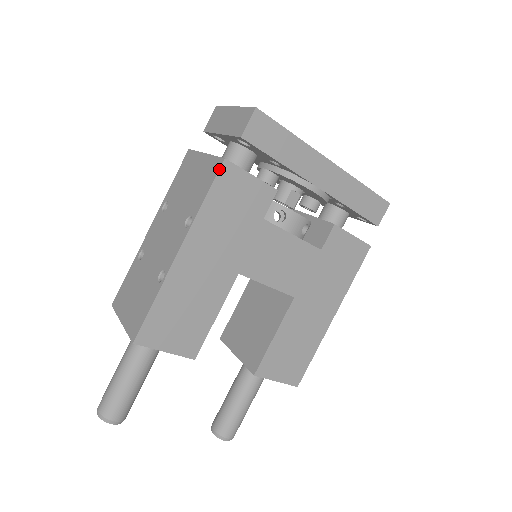
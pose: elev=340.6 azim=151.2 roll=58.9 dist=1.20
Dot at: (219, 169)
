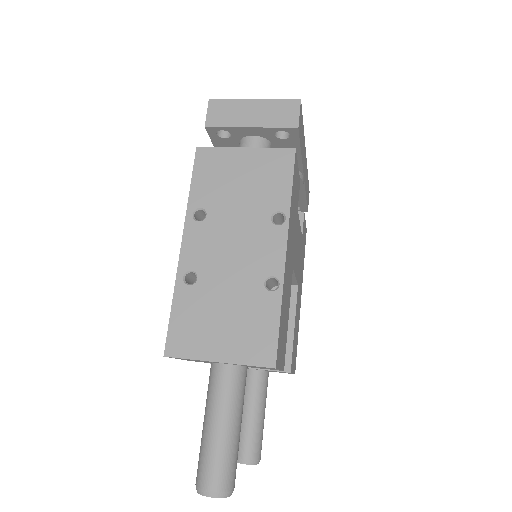
Dot at: (294, 159)
